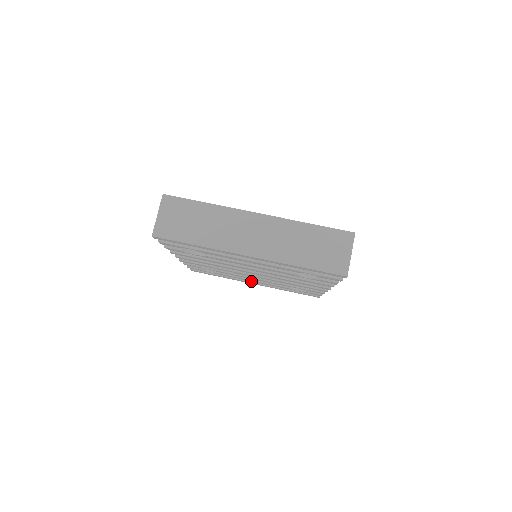
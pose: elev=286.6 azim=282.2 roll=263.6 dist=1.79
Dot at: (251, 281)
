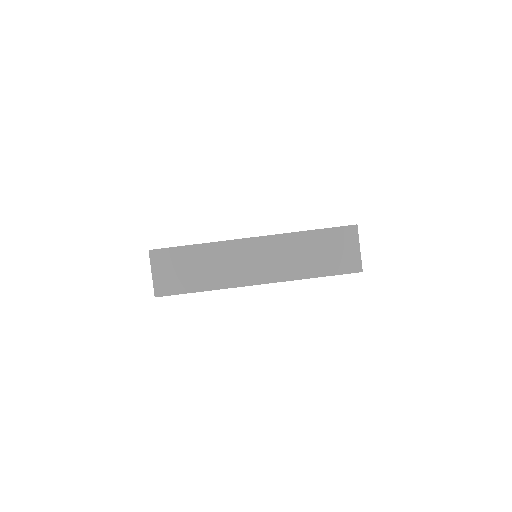
Dot at: occluded
